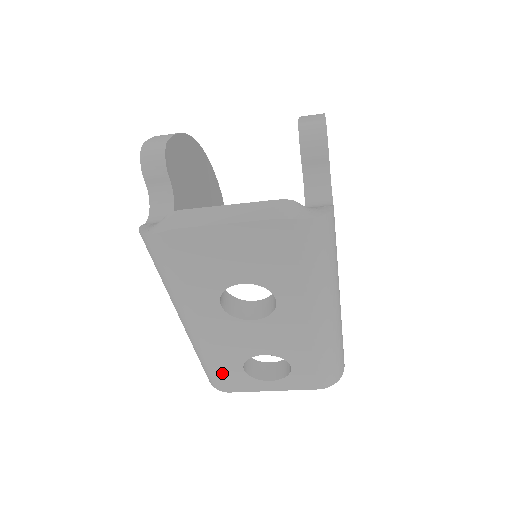
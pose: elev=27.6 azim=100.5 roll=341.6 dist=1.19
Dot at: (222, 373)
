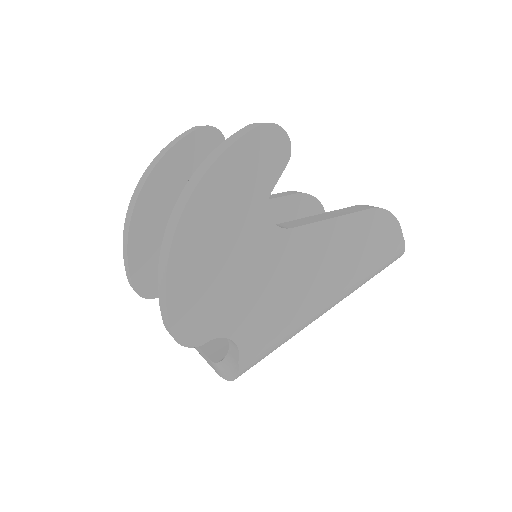
Dot at: occluded
